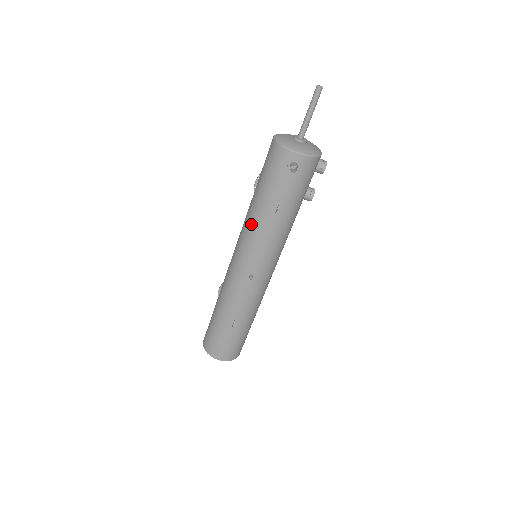
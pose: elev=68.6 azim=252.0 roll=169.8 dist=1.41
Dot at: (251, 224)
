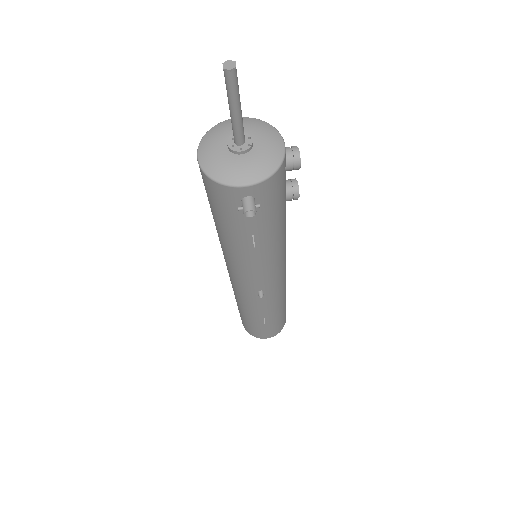
Dot at: (229, 254)
